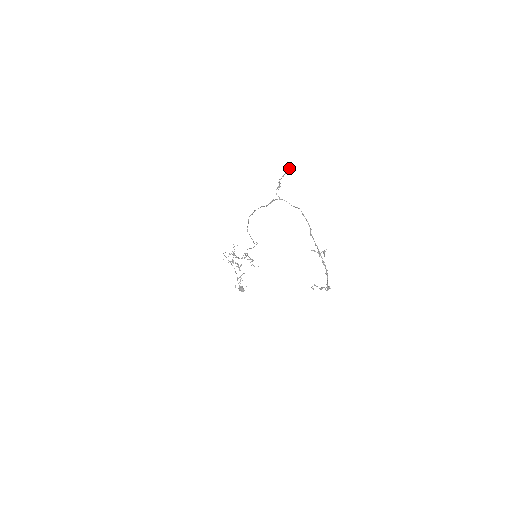
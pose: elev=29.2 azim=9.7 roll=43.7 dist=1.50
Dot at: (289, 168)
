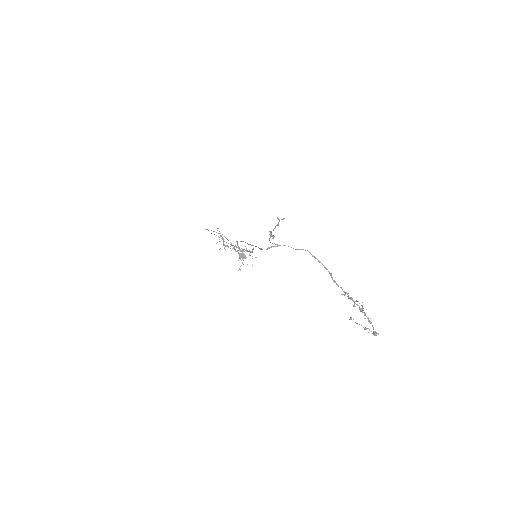
Dot at: occluded
